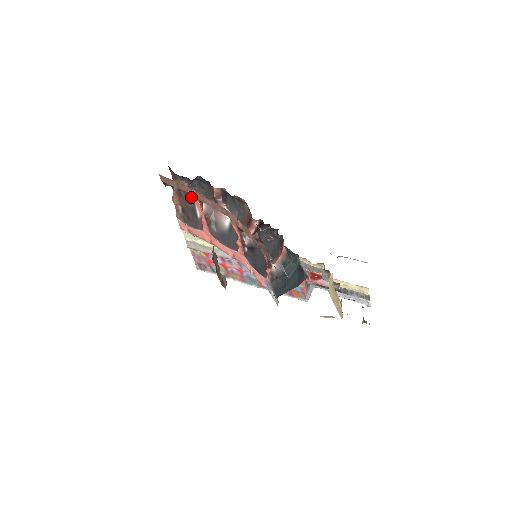
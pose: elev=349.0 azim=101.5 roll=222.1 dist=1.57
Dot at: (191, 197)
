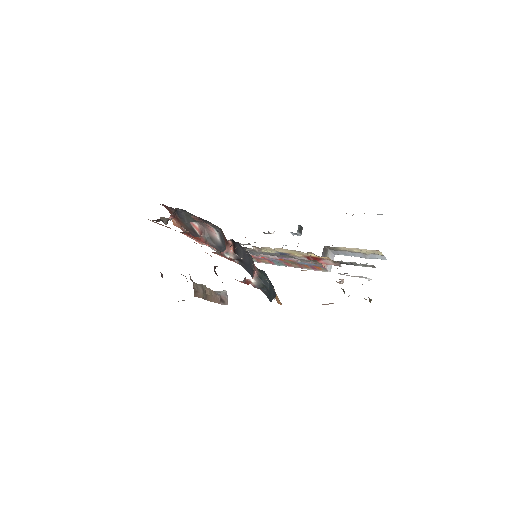
Dot at: (185, 220)
